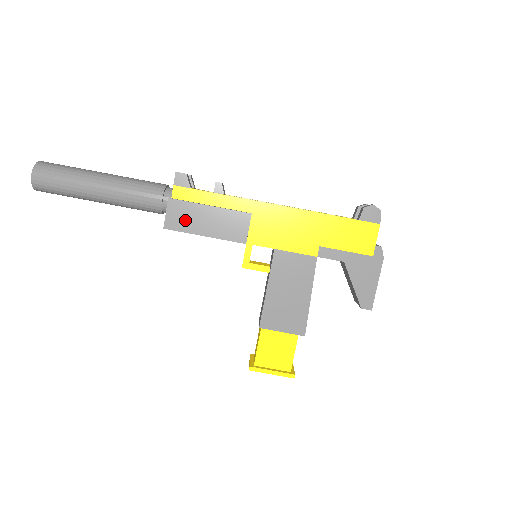
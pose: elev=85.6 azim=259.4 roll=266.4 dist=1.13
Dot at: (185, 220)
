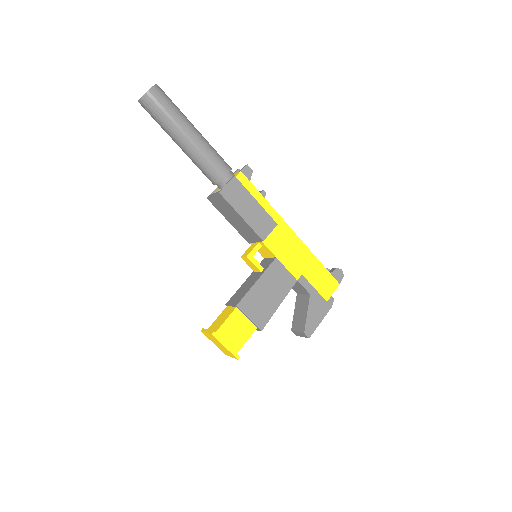
Dot at: (236, 198)
